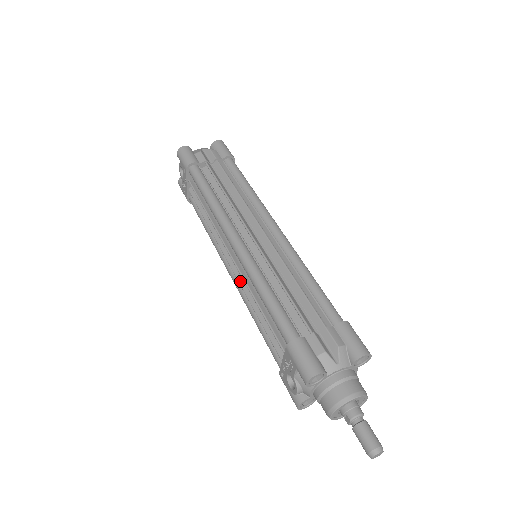
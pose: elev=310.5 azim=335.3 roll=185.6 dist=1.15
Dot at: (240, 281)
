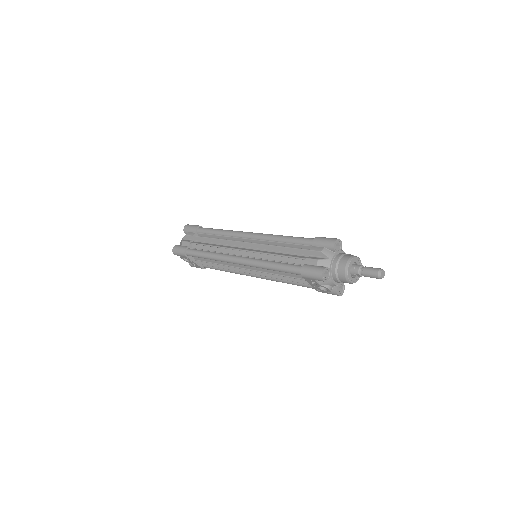
Dot at: (261, 274)
